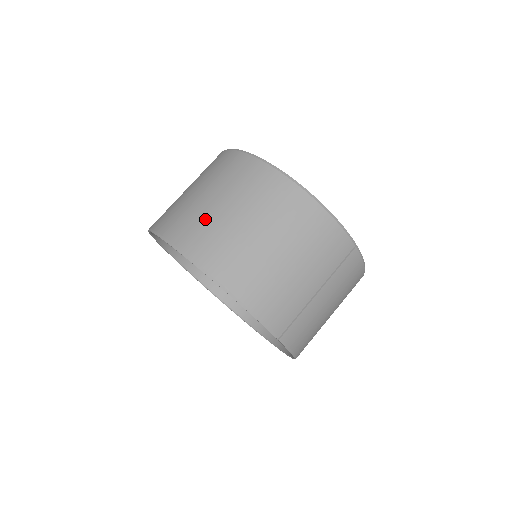
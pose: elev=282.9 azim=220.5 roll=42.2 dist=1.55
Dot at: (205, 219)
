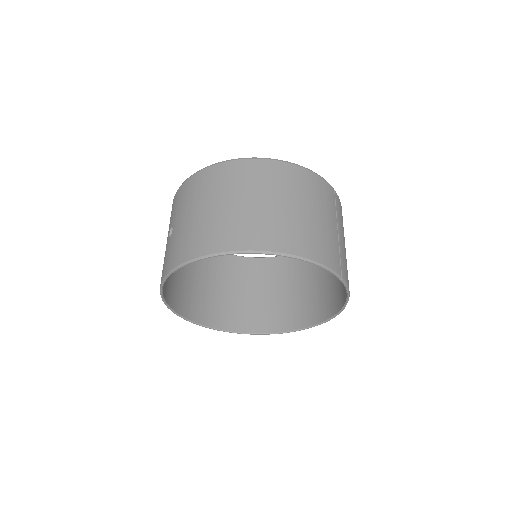
Dot at: (229, 220)
